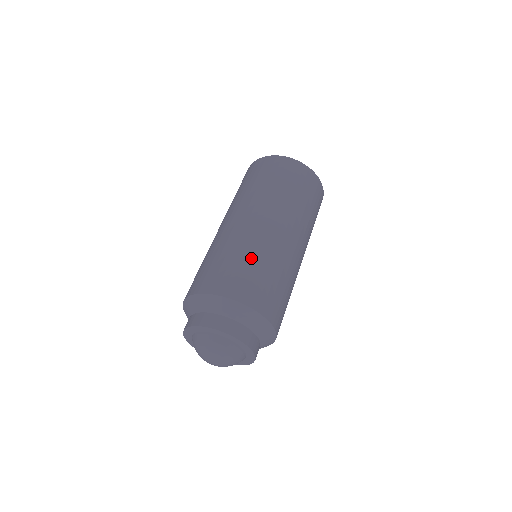
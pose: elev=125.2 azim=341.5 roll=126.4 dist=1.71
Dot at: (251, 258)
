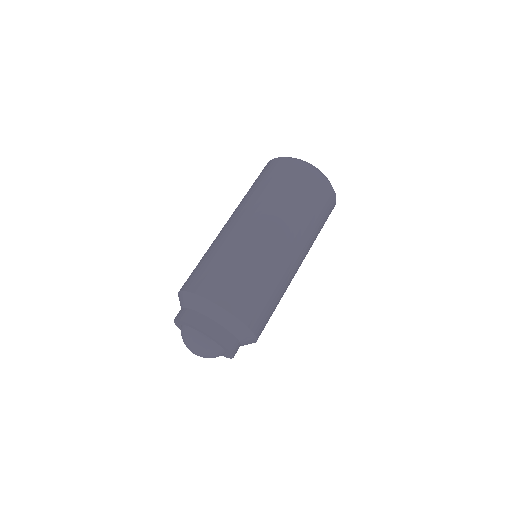
Dot at: (240, 264)
